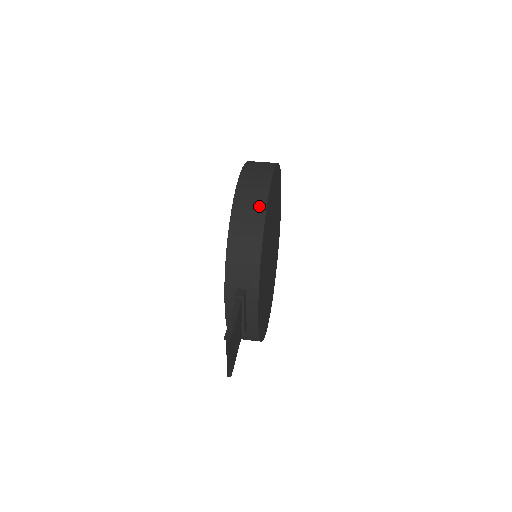
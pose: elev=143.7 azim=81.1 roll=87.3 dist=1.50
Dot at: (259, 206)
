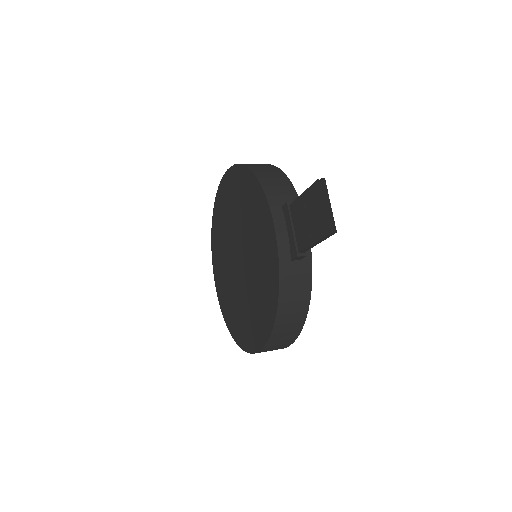
Dot at: (265, 164)
